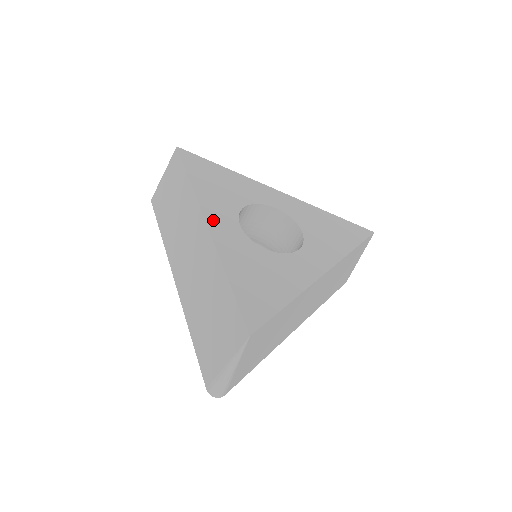
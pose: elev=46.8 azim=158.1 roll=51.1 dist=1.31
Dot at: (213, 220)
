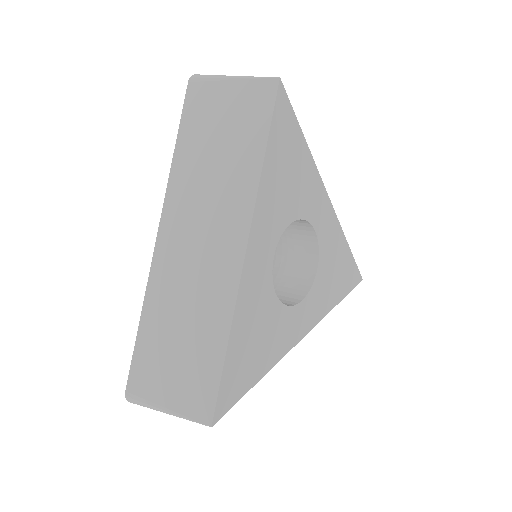
Dot at: (255, 243)
